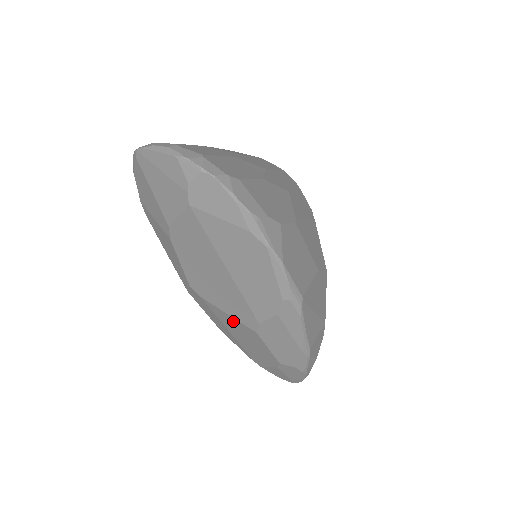
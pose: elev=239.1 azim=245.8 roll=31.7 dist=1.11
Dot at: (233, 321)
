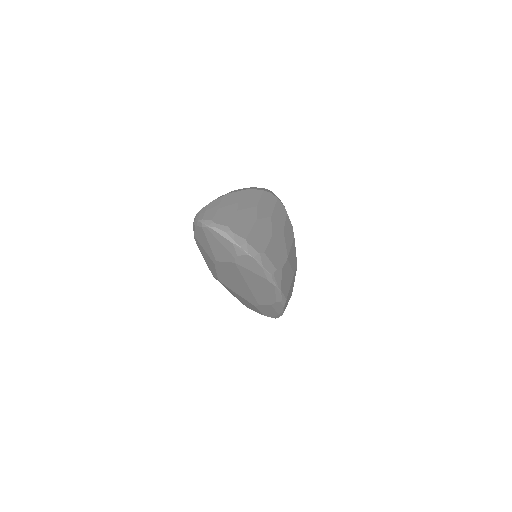
Dot at: occluded
